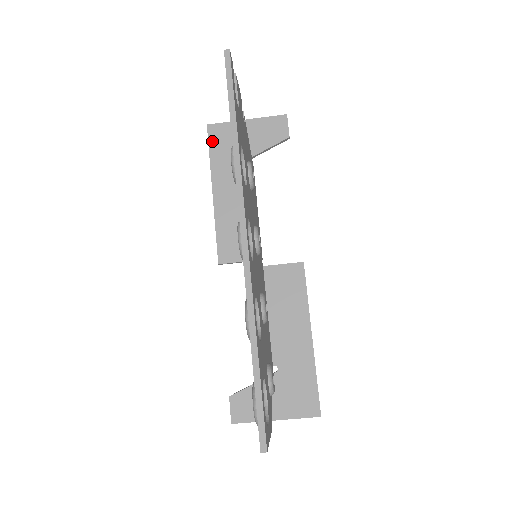
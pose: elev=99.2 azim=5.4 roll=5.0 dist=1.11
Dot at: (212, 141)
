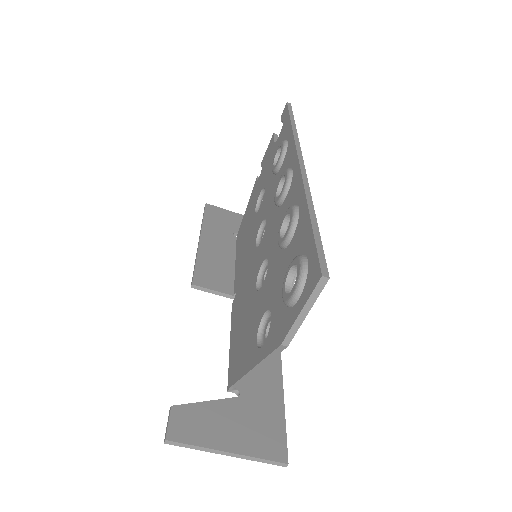
Dot at: (208, 212)
